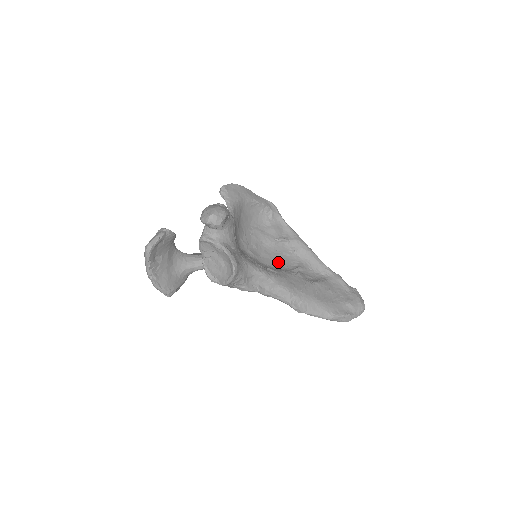
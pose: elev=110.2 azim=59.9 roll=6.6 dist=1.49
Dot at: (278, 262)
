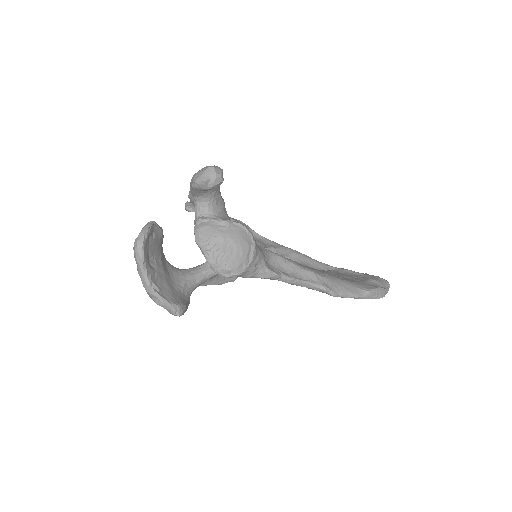
Dot at: occluded
